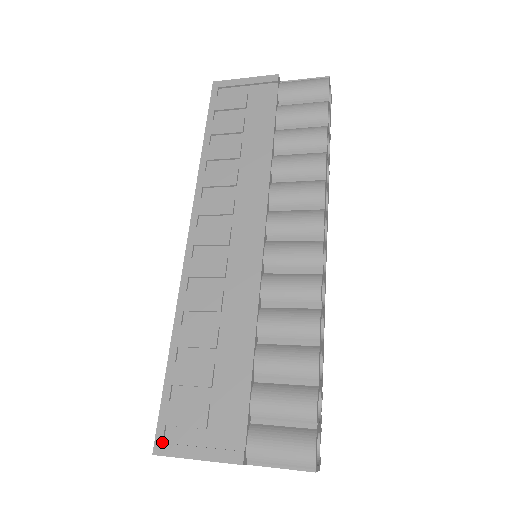
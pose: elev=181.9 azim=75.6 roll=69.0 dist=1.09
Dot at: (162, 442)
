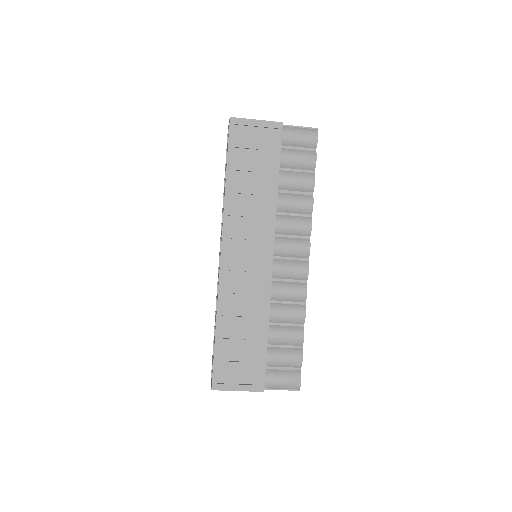
Dot at: (217, 383)
